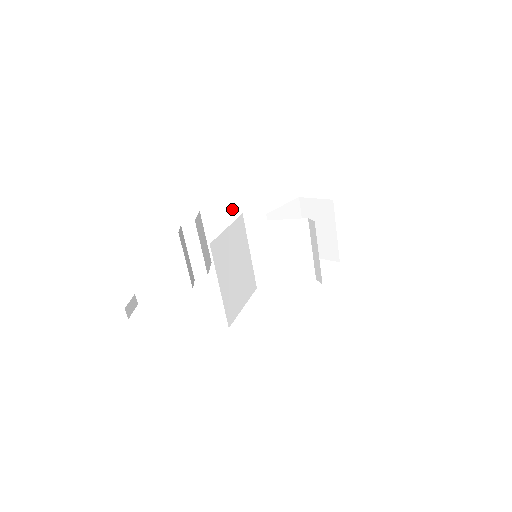
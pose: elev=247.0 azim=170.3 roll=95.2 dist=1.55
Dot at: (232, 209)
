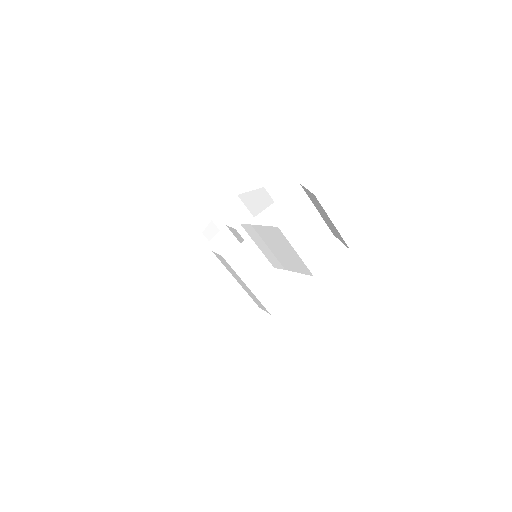
Dot at: (261, 191)
